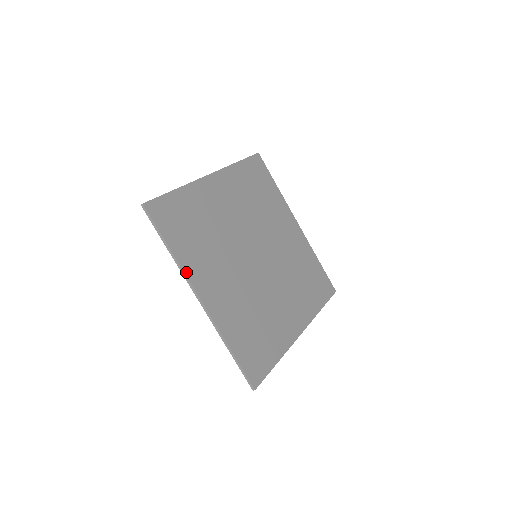
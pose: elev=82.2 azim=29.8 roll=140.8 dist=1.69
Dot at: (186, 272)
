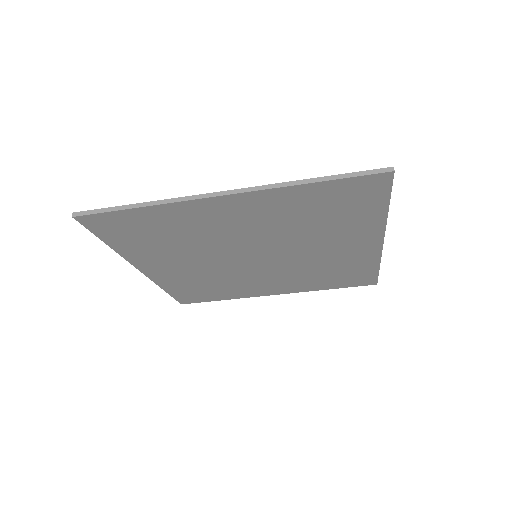
Dot at: (127, 258)
